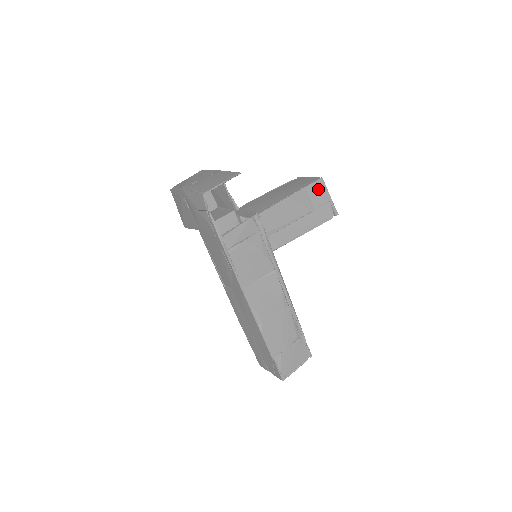
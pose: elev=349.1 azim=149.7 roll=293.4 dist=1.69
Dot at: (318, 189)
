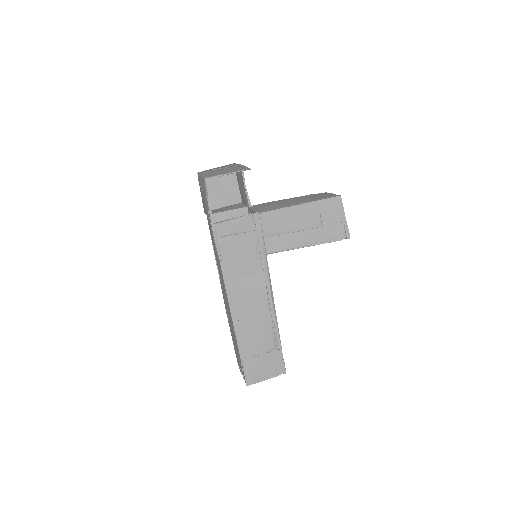
Dot at: (333, 206)
